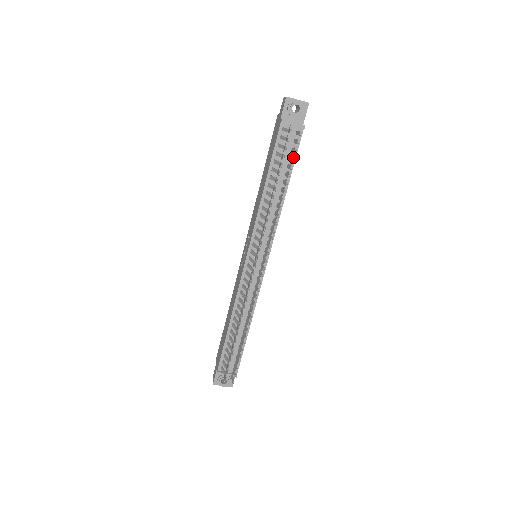
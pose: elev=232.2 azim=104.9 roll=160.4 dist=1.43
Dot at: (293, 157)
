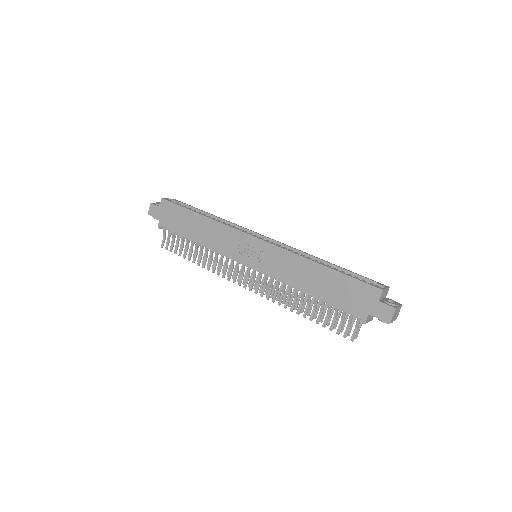
Dot at: occluded
